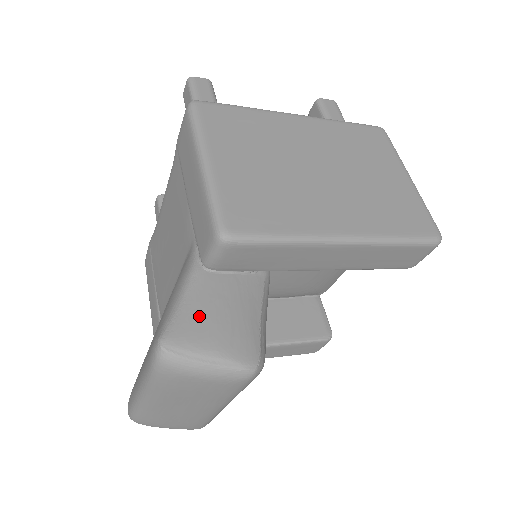
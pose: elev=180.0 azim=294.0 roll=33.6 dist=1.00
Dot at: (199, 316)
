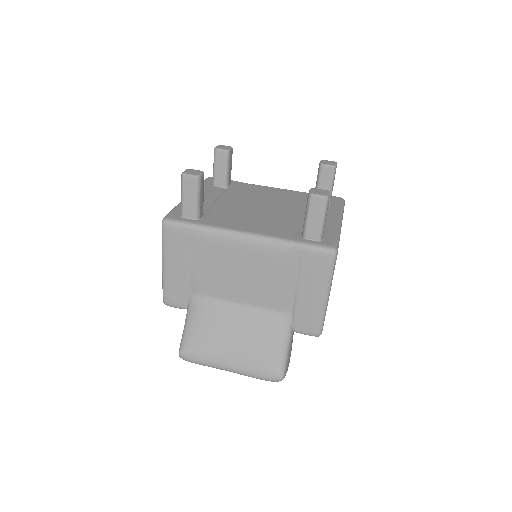
Dot at: occluded
